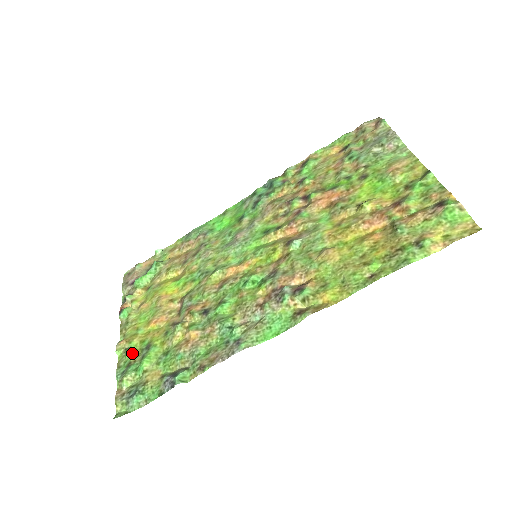
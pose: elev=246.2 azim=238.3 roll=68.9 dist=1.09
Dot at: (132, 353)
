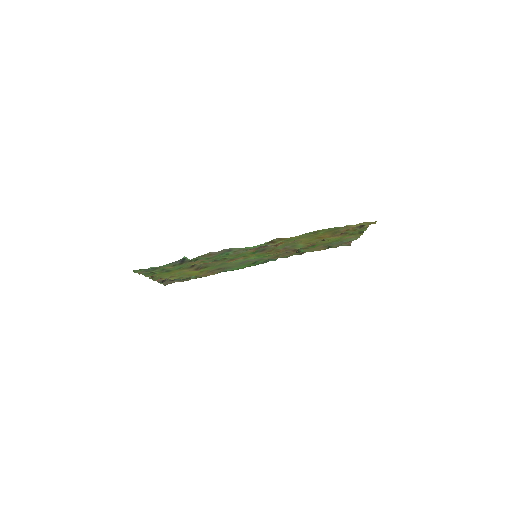
Dot at: (157, 273)
